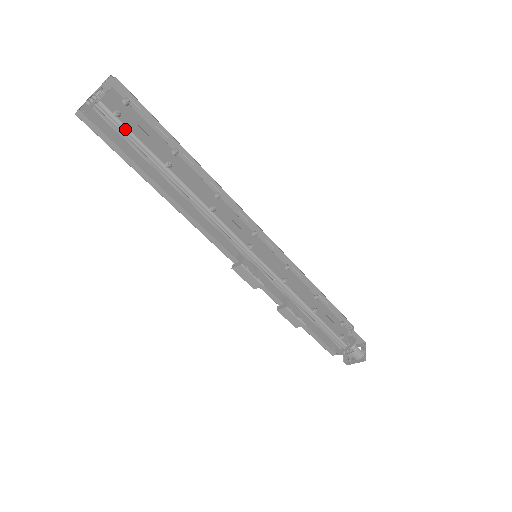
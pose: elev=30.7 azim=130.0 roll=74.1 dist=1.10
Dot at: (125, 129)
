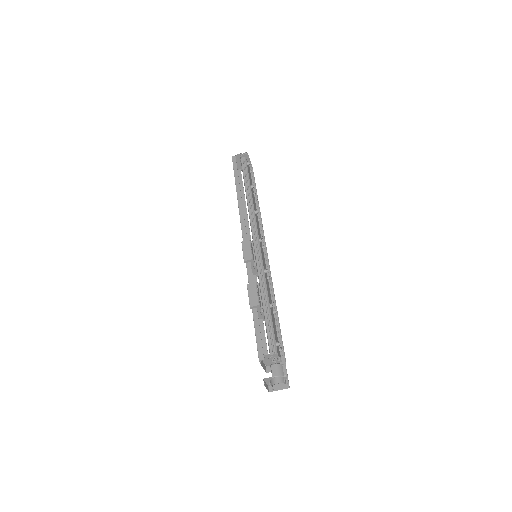
Dot at: (247, 167)
